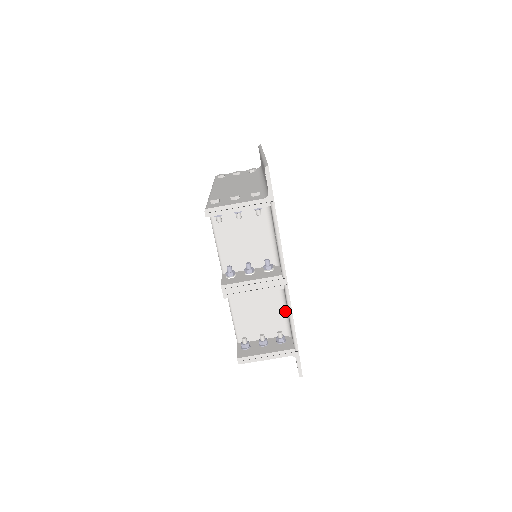
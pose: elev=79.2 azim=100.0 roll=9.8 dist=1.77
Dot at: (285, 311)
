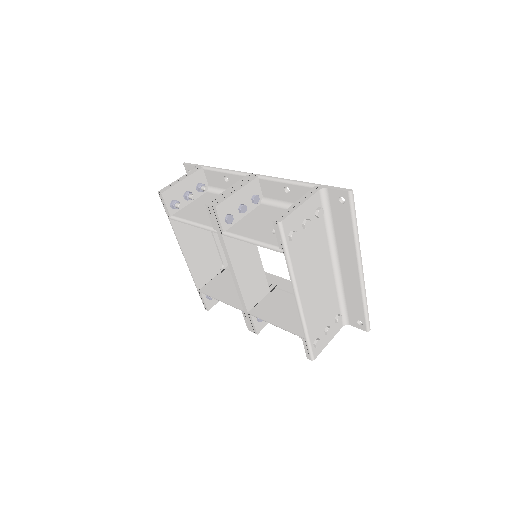
Dot at: occluded
